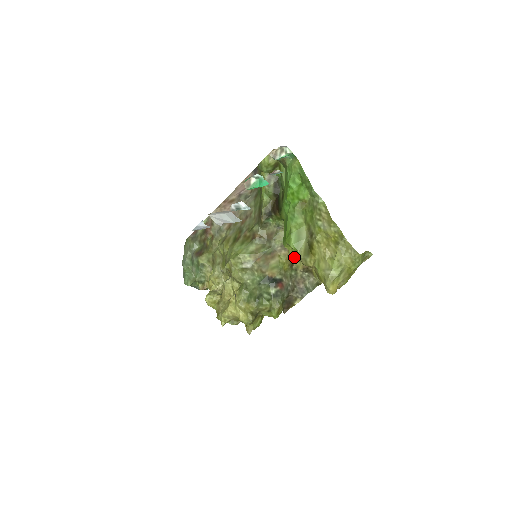
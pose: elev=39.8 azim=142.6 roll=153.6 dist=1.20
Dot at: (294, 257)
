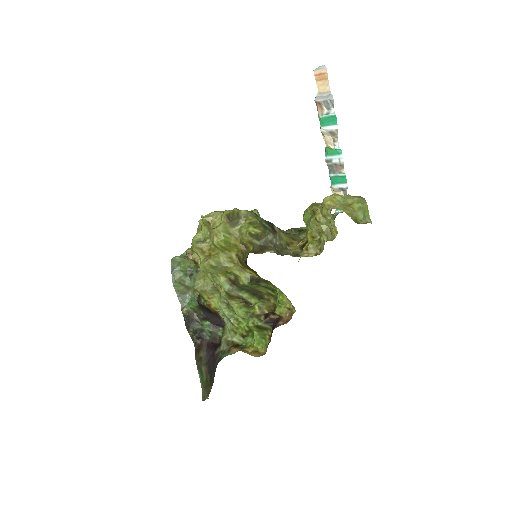
Dot at: (294, 246)
